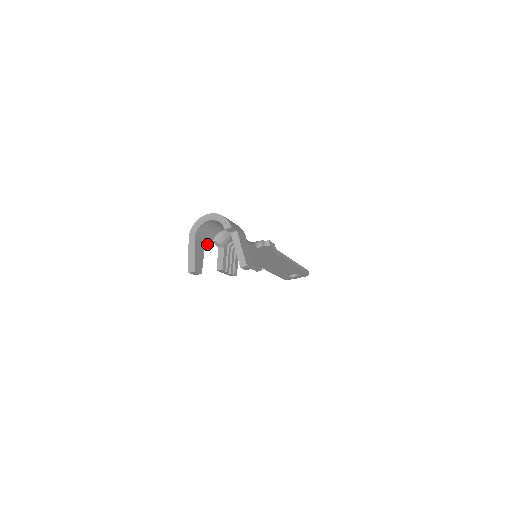
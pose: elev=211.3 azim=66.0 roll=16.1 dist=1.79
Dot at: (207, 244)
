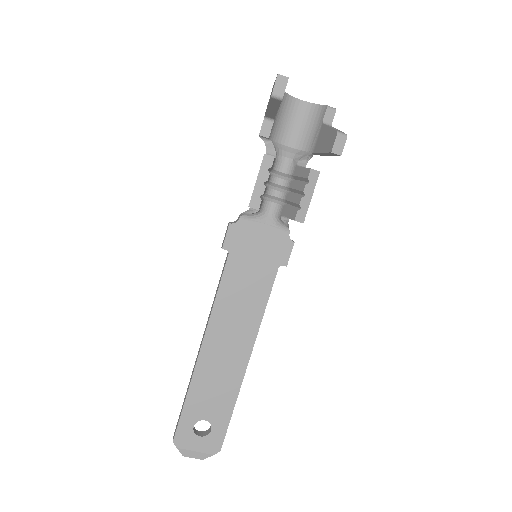
Dot at: (265, 132)
